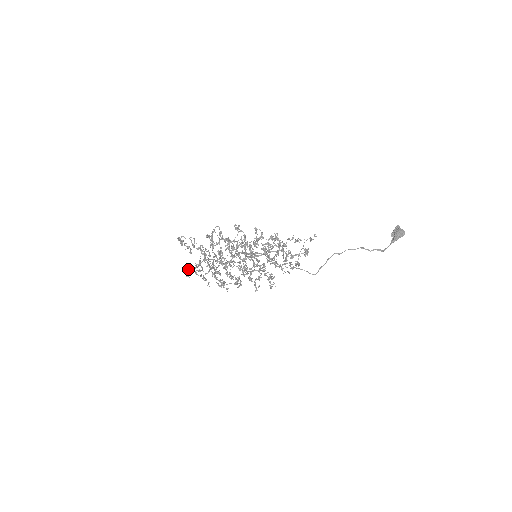
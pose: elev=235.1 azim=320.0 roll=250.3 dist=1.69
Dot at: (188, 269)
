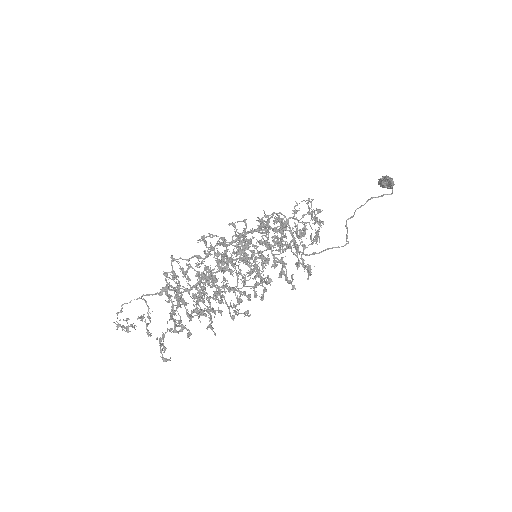
Dot at: occluded
